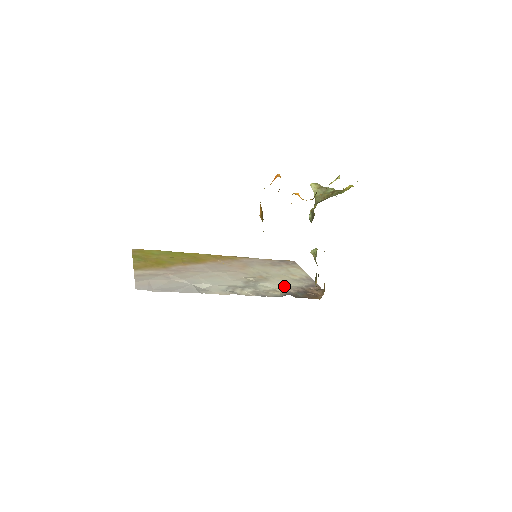
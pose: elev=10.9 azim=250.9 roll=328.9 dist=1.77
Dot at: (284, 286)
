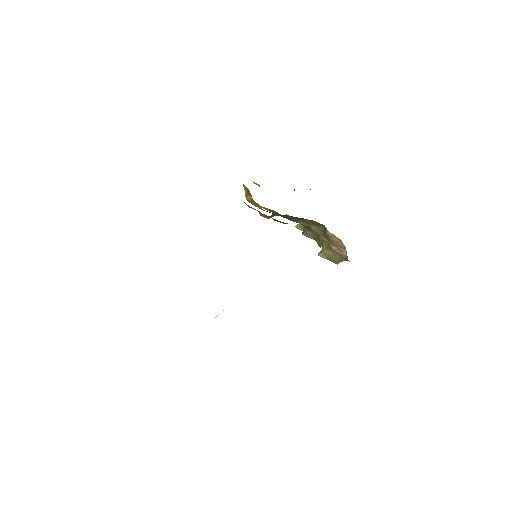
Dot at: occluded
